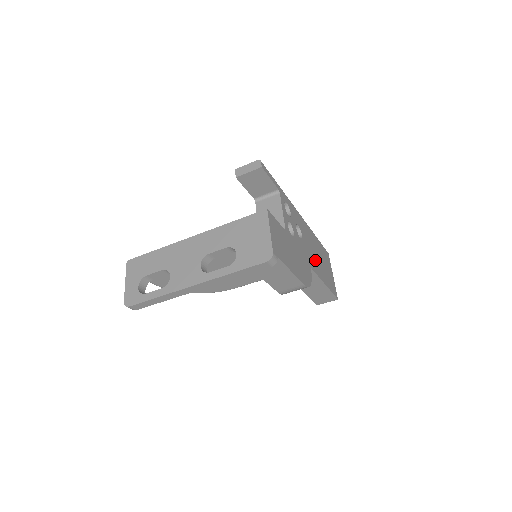
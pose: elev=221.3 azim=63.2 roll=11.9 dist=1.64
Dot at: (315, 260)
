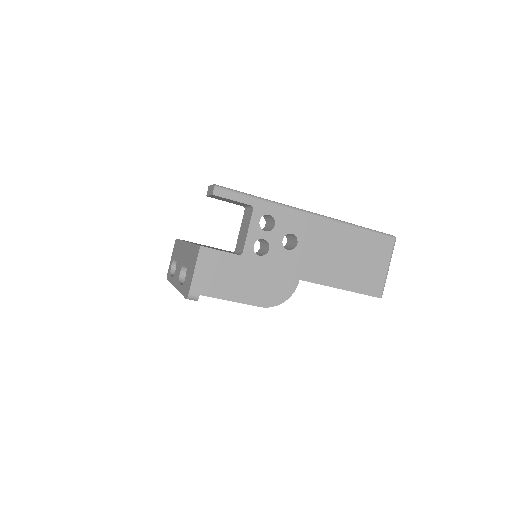
Dot at: (326, 265)
